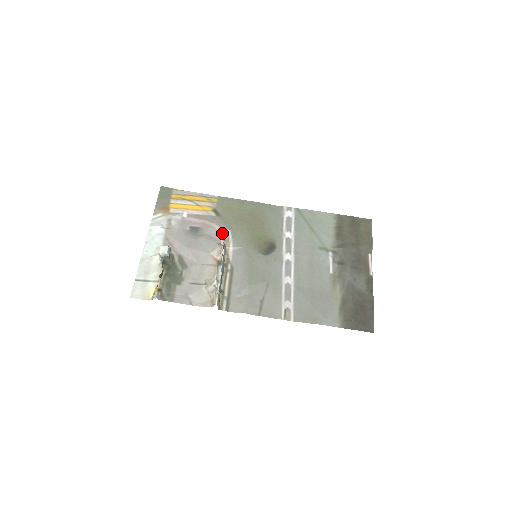
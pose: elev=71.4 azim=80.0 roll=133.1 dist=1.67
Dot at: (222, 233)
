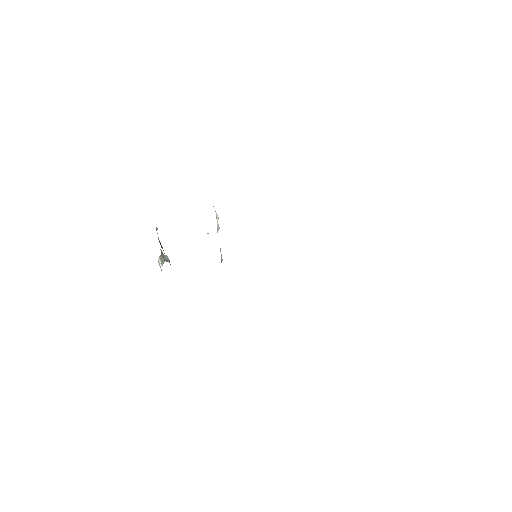
Dot at: occluded
